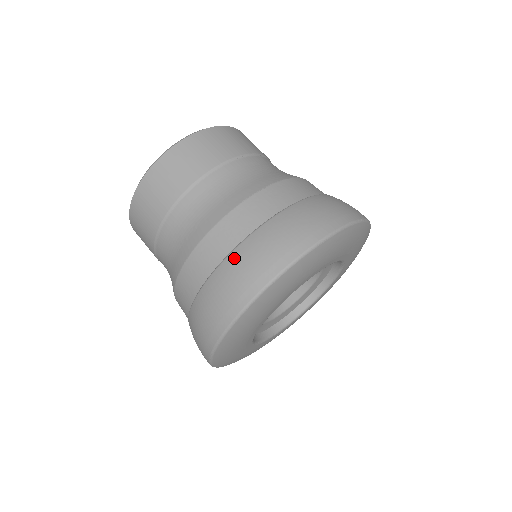
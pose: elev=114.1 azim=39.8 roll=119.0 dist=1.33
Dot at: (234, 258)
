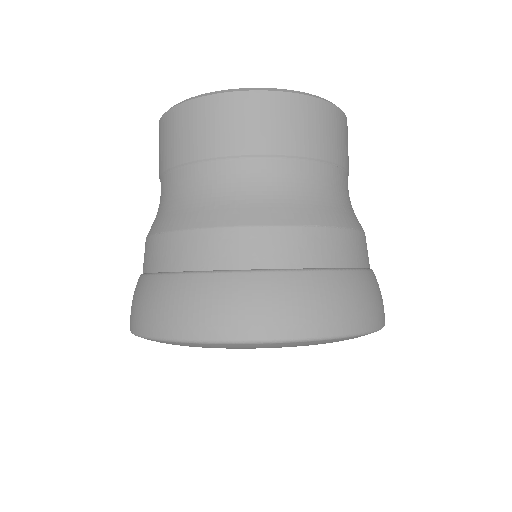
Dot at: (251, 281)
